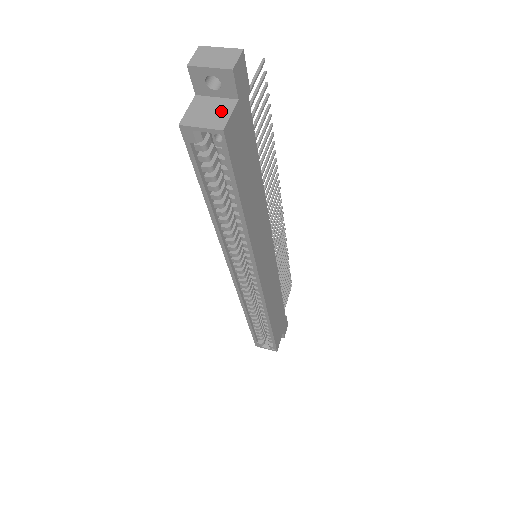
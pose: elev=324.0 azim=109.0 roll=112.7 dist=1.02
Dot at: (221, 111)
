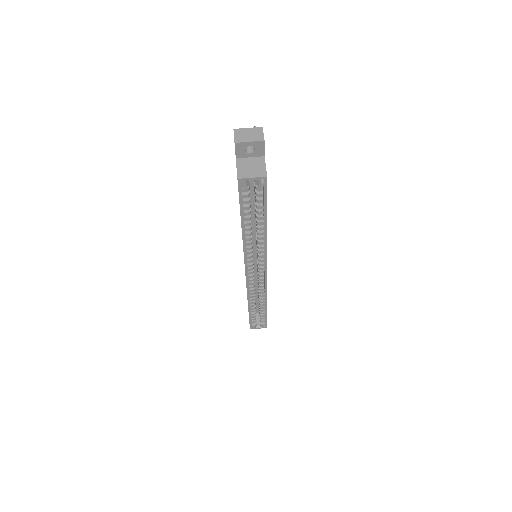
Dot at: (259, 165)
